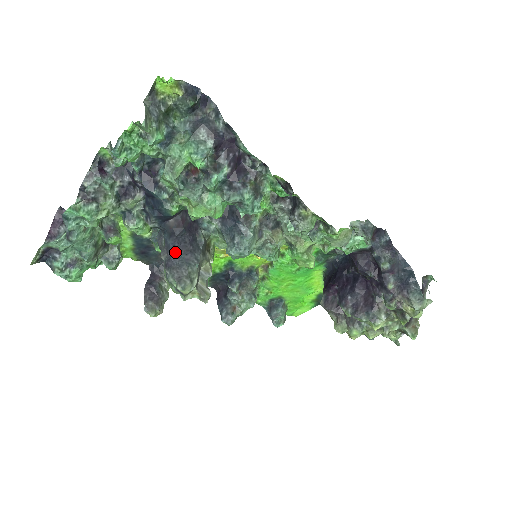
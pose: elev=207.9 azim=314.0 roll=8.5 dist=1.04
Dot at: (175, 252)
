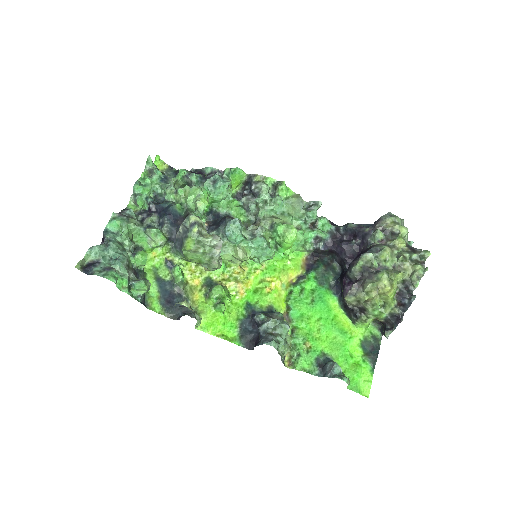
Dot at: occluded
